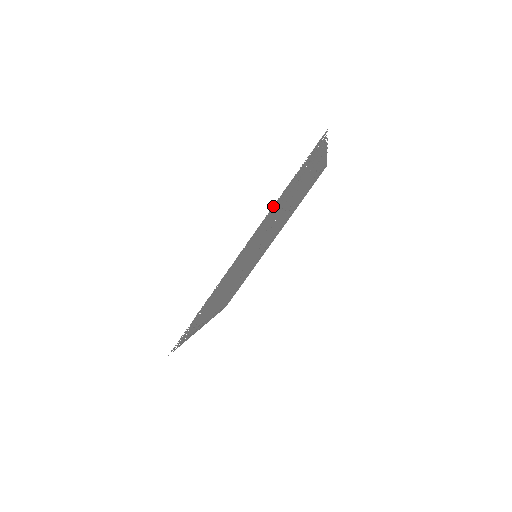
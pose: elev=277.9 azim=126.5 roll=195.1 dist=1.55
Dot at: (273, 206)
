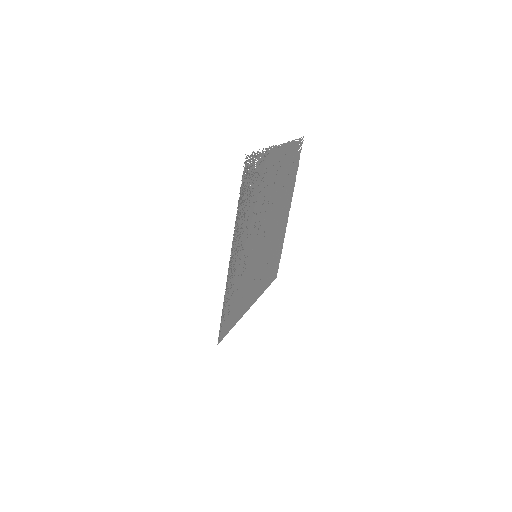
Dot at: (289, 143)
